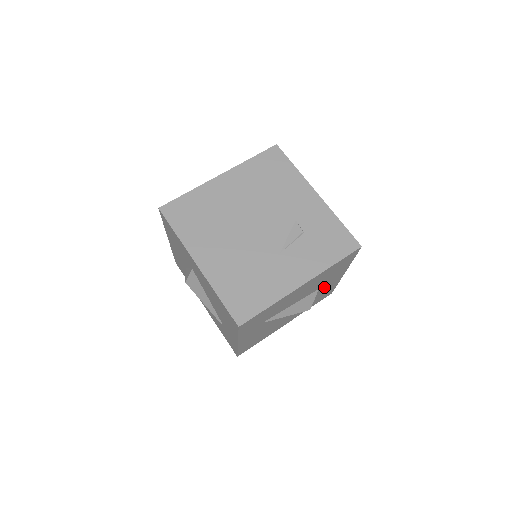
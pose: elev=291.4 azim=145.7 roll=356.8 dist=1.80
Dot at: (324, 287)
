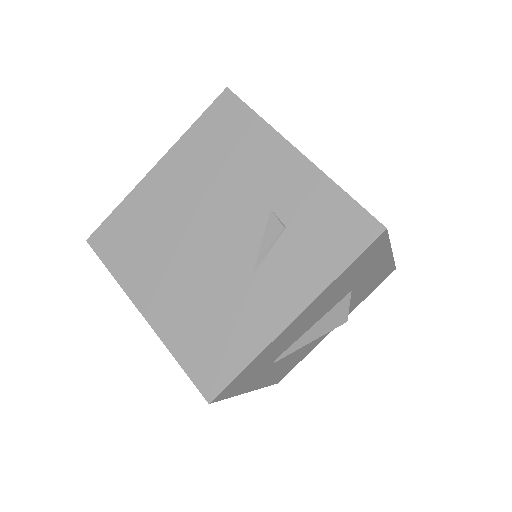
Dot at: (363, 281)
